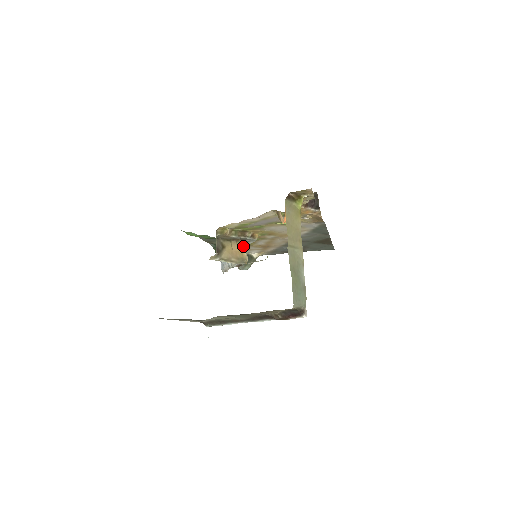
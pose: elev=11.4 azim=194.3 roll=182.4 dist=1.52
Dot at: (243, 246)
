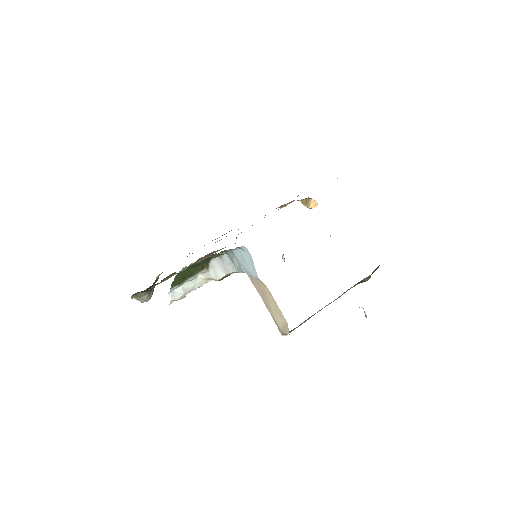
Dot at: occluded
